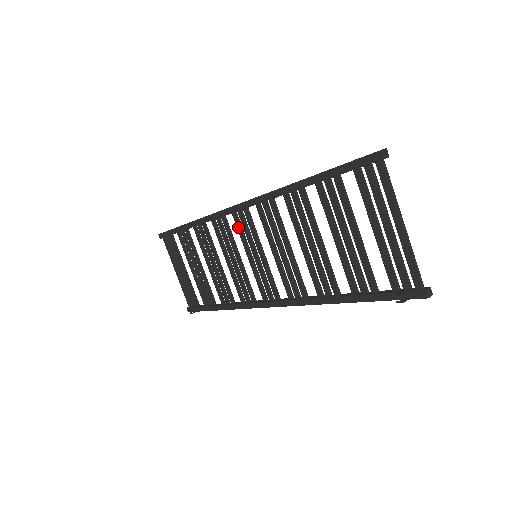
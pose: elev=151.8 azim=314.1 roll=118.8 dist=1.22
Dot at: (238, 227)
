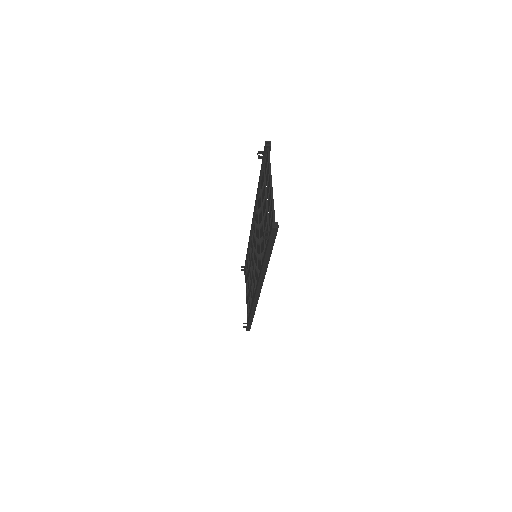
Dot at: (253, 239)
